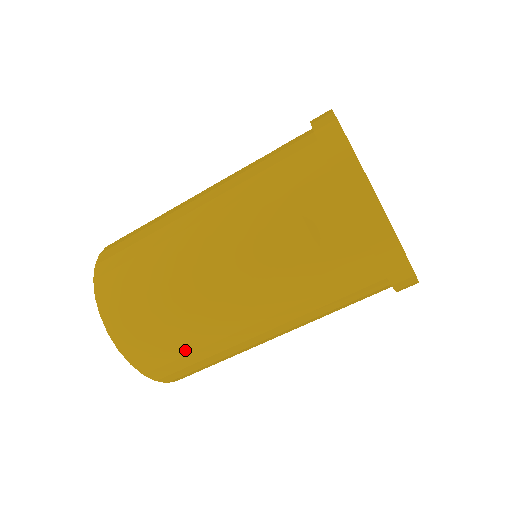
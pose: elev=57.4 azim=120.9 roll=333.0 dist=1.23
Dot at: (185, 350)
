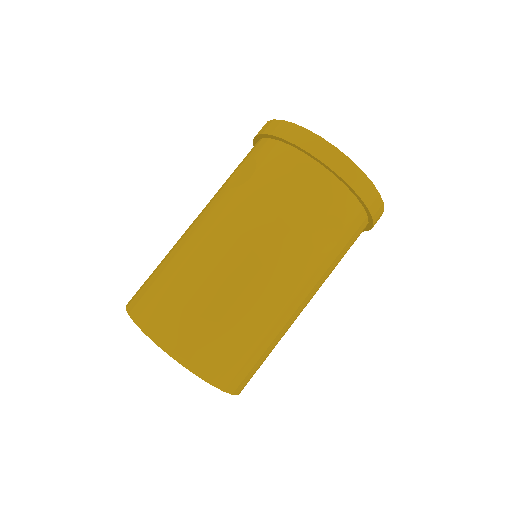
Dot at: (185, 296)
